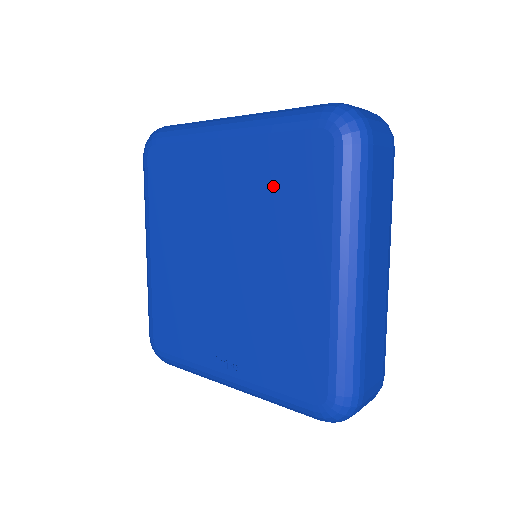
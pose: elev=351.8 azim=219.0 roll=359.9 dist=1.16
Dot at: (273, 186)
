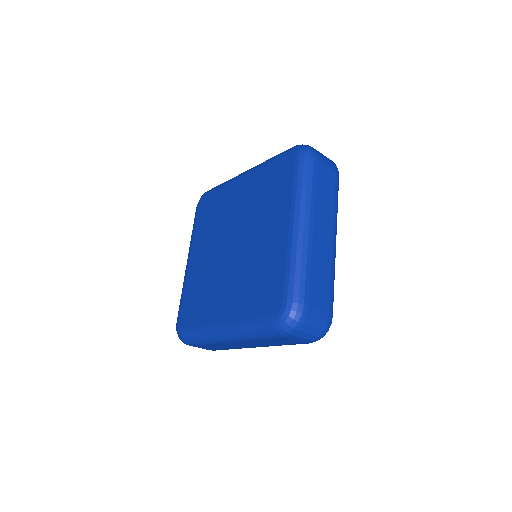
Dot at: (263, 192)
